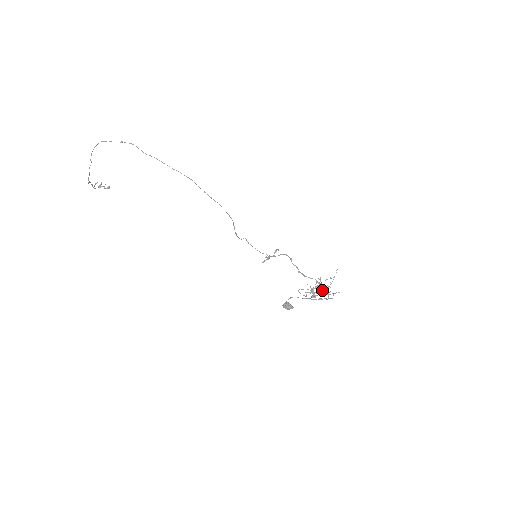
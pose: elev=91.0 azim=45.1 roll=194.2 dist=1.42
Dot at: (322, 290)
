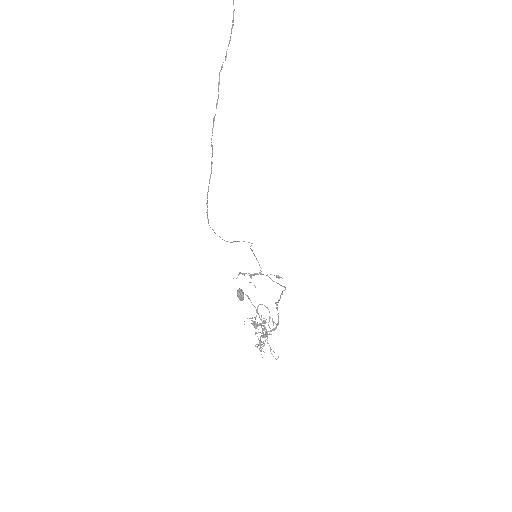
Dot at: (262, 336)
